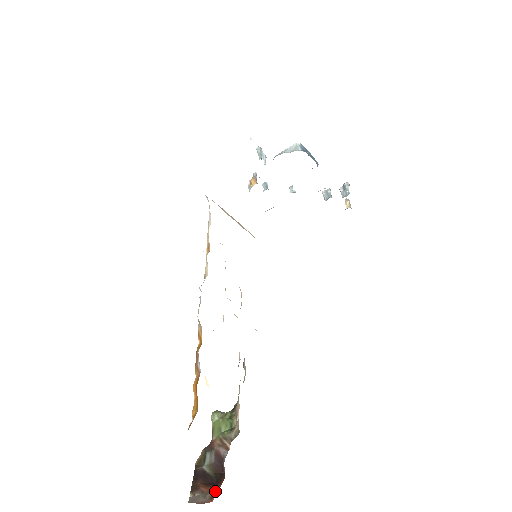
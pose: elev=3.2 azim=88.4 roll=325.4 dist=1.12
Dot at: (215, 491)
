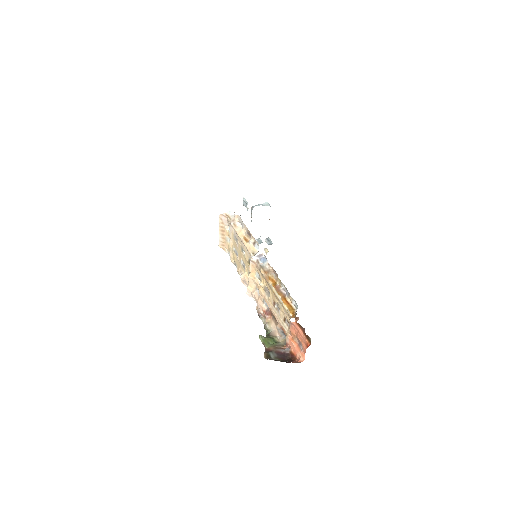
Dot at: (296, 362)
